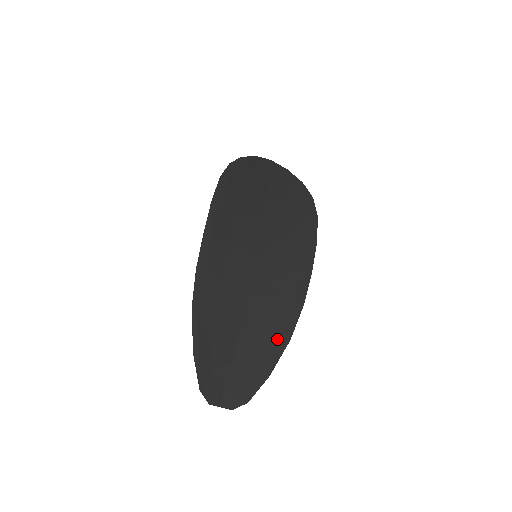
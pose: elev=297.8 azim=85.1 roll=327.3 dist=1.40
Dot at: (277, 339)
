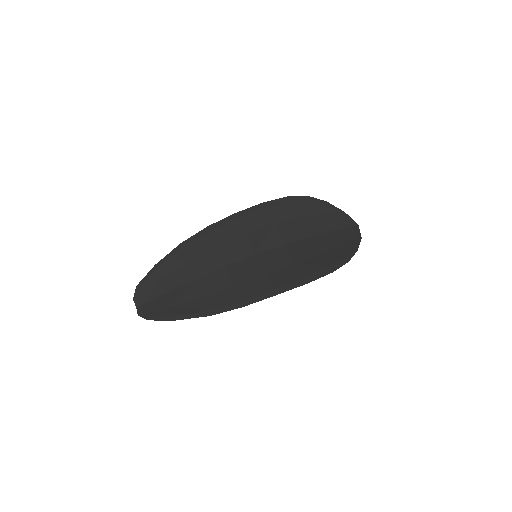
Dot at: (204, 307)
